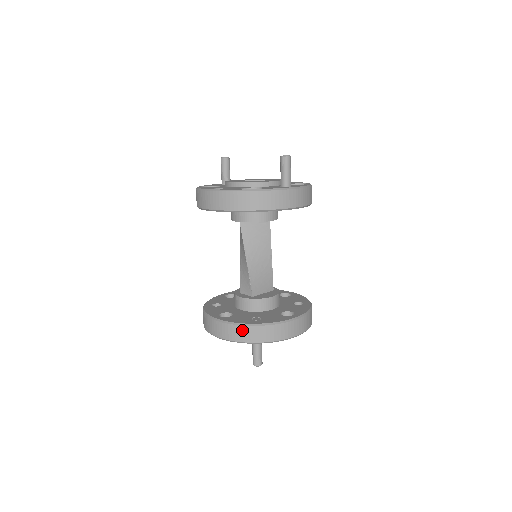
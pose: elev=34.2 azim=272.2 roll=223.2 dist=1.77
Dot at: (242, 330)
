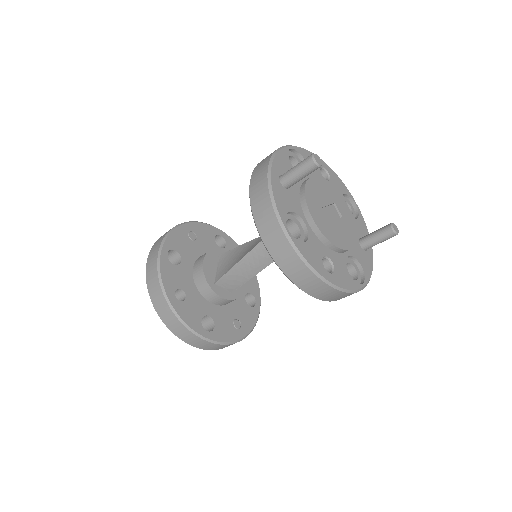
Dot at: occluded
